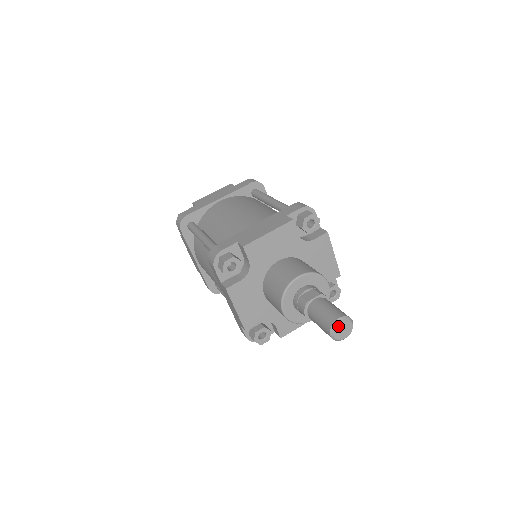
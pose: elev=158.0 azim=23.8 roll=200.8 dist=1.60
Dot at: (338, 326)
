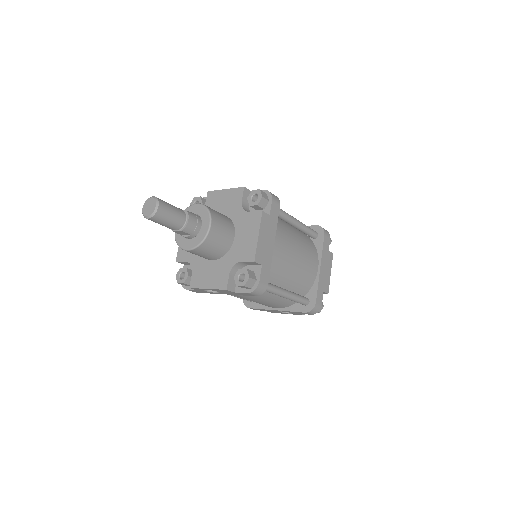
Dot at: (148, 201)
